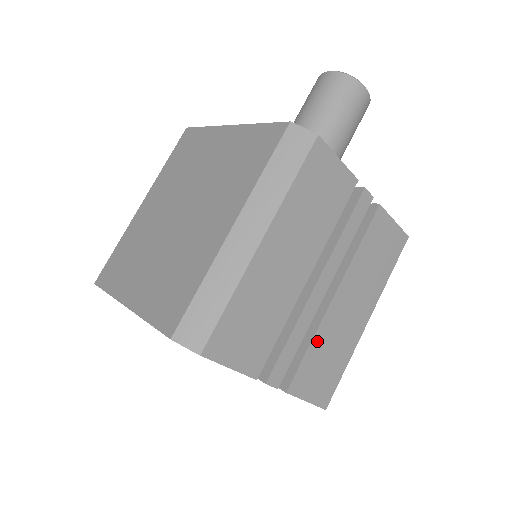
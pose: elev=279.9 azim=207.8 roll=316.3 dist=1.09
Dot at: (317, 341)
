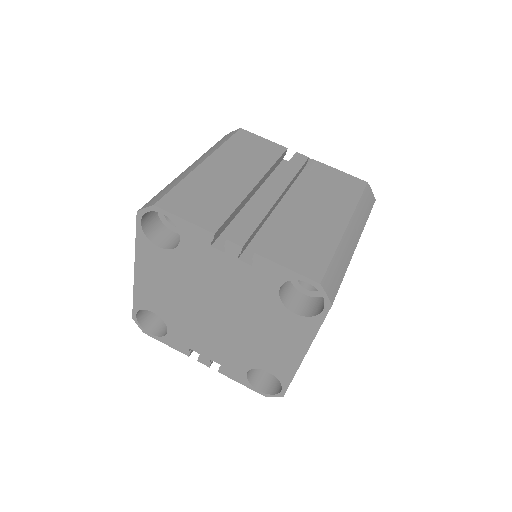
Dot at: (282, 225)
